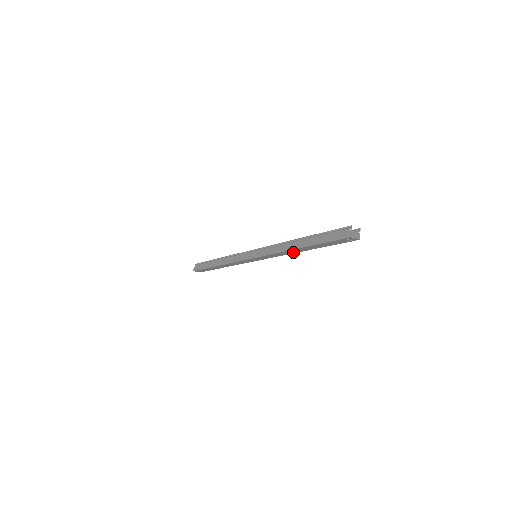
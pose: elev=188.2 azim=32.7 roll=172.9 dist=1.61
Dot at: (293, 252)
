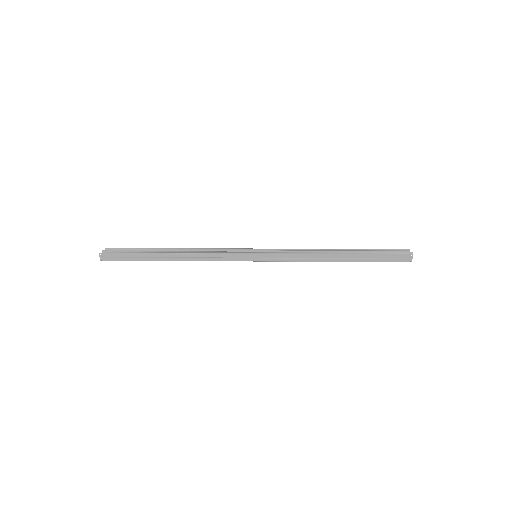
Dot at: occluded
